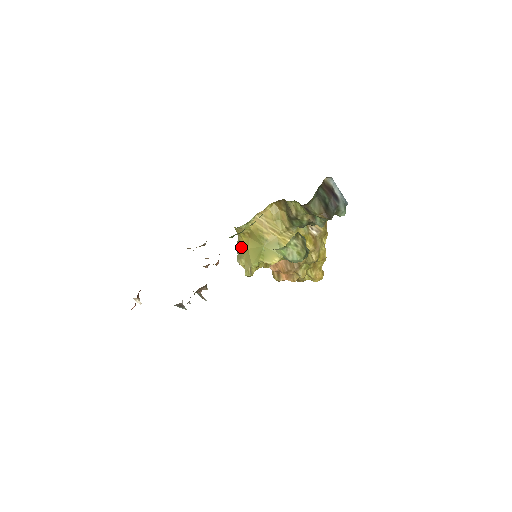
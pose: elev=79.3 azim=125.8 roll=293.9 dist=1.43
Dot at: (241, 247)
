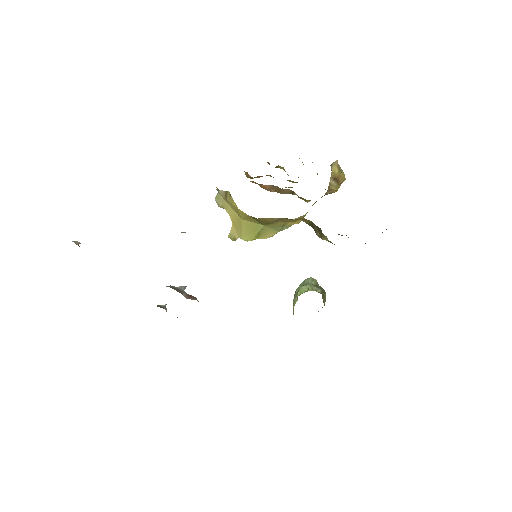
Dot at: (229, 203)
